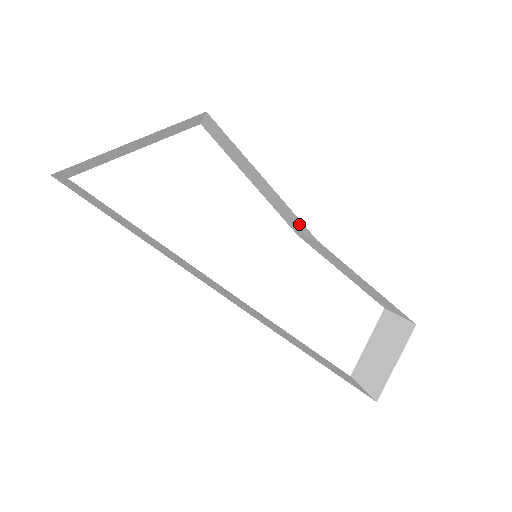
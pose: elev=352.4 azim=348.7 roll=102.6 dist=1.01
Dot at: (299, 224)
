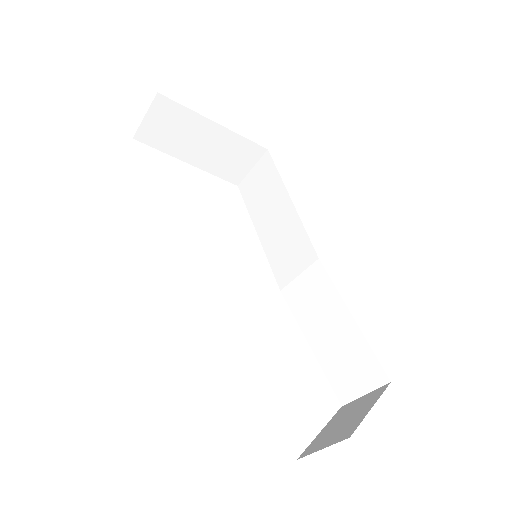
Dot at: (301, 251)
